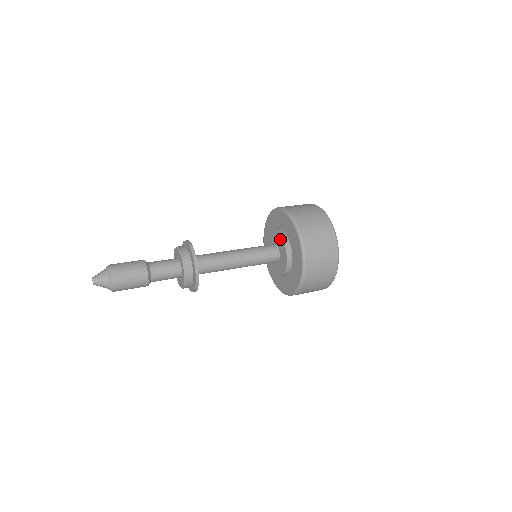
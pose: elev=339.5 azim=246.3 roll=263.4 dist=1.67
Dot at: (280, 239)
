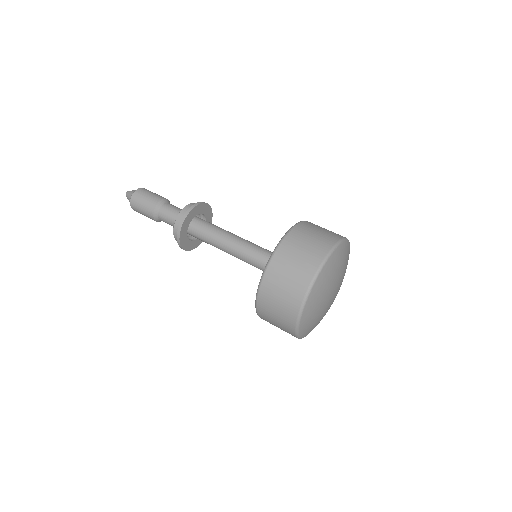
Dot at: occluded
